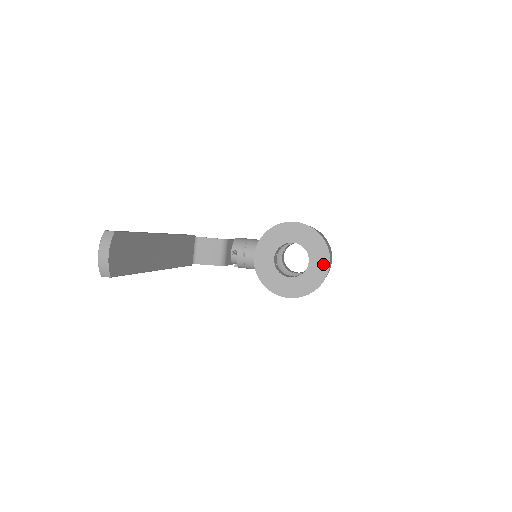
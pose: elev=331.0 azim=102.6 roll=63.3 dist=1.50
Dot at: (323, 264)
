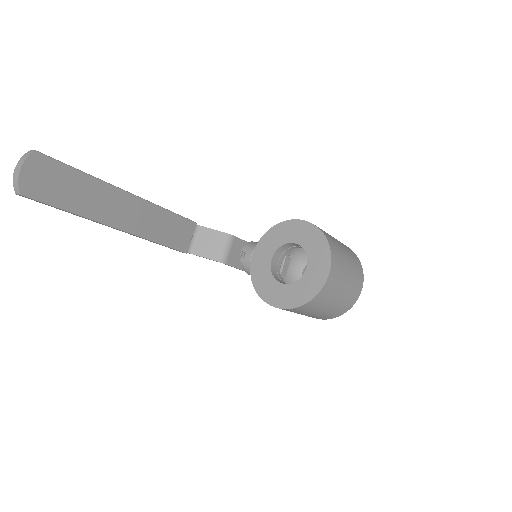
Dot at: (322, 272)
